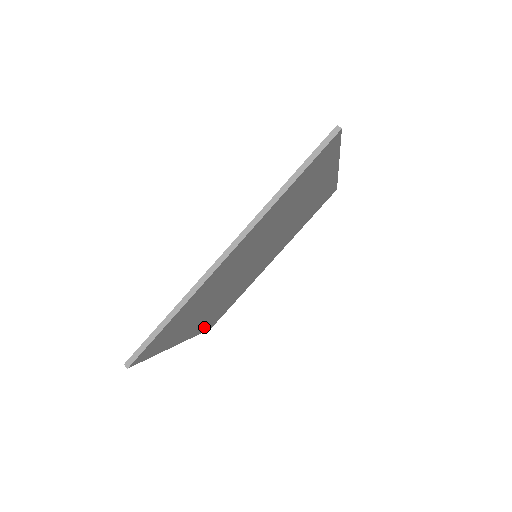
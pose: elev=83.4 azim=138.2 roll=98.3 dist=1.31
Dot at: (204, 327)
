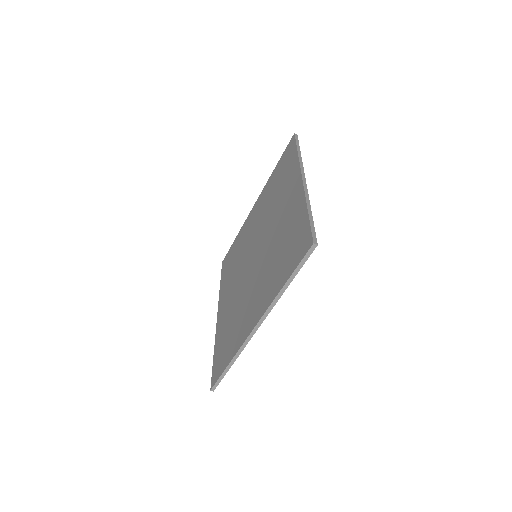
Dot at: occluded
